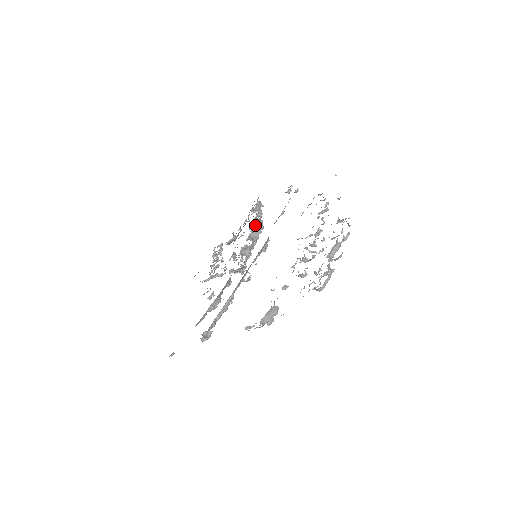
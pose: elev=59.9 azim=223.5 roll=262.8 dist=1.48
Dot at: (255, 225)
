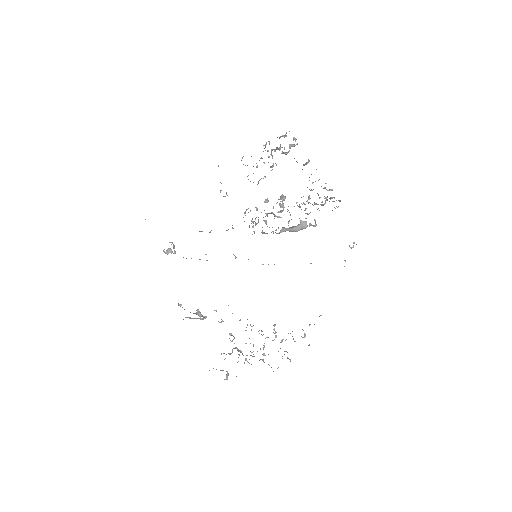
Dot at: occluded
